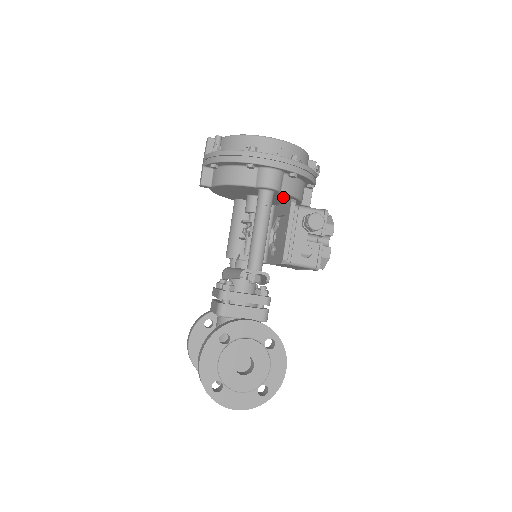
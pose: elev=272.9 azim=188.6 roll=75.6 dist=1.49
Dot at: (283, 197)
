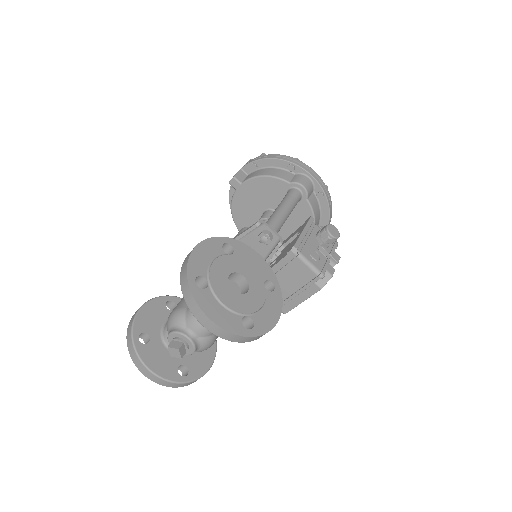
Dot at: (301, 217)
